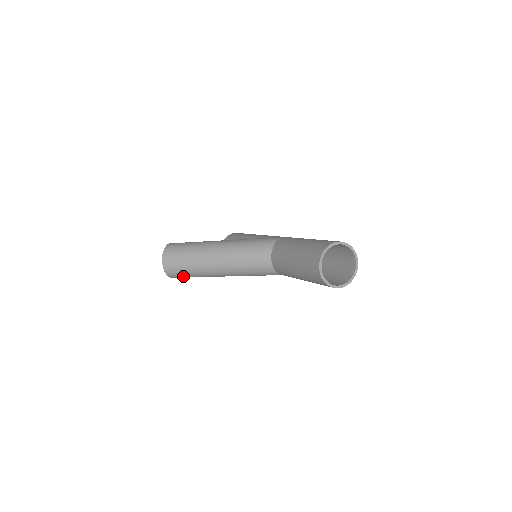
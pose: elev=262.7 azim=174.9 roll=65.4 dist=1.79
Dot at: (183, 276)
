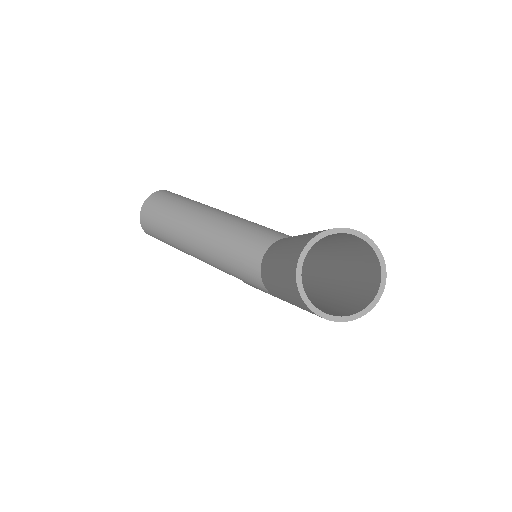
Dot at: (156, 234)
